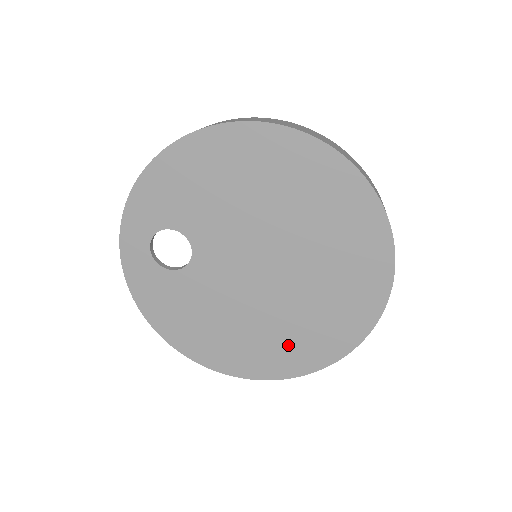
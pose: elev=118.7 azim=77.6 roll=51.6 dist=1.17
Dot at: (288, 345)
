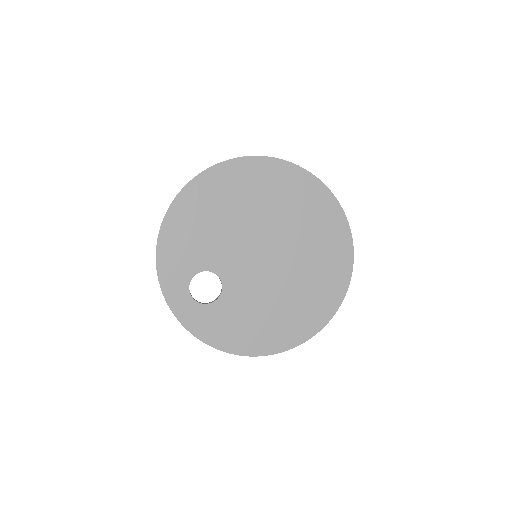
Dot at: (318, 290)
